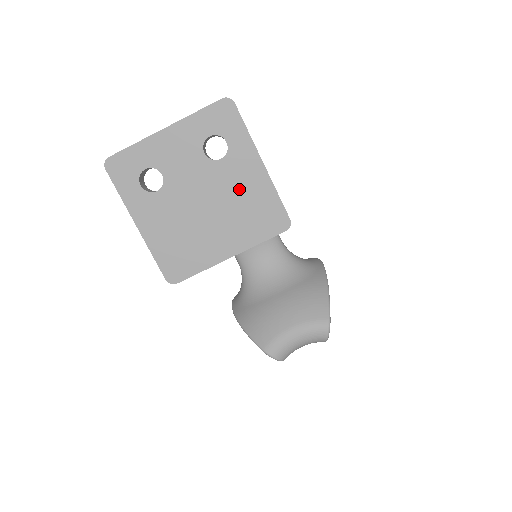
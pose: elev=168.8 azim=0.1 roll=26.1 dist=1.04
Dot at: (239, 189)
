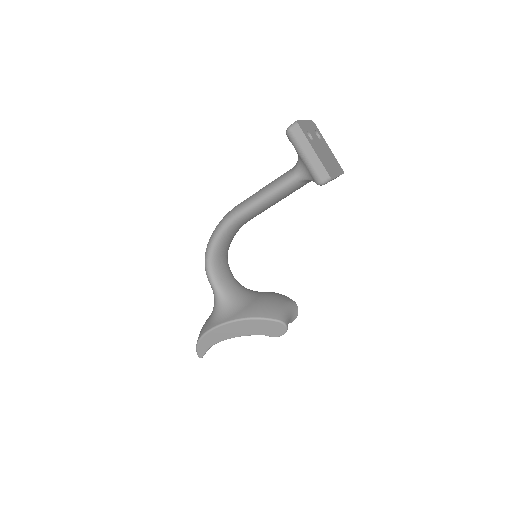
Dot at: (329, 152)
